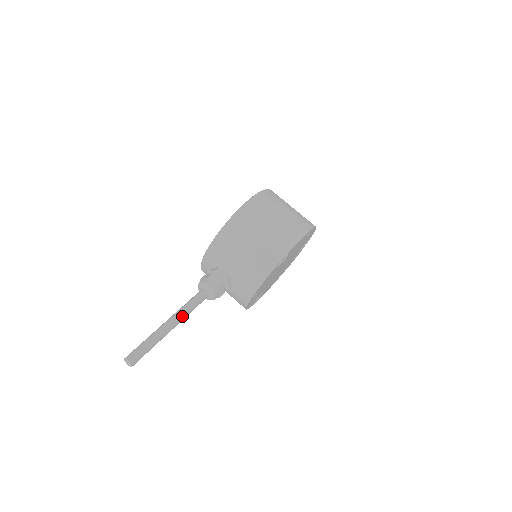
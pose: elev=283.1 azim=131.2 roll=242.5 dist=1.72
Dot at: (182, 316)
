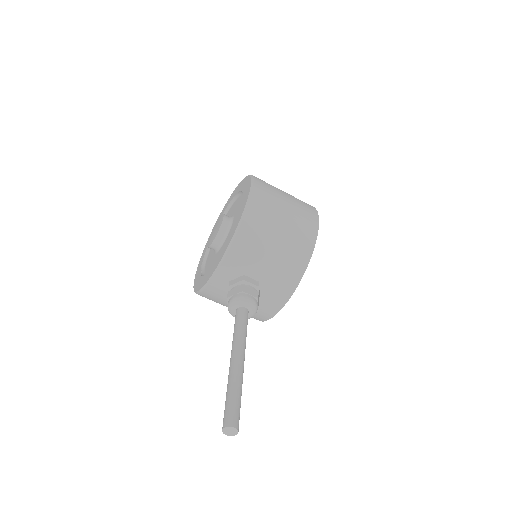
Dot at: (244, 346)
